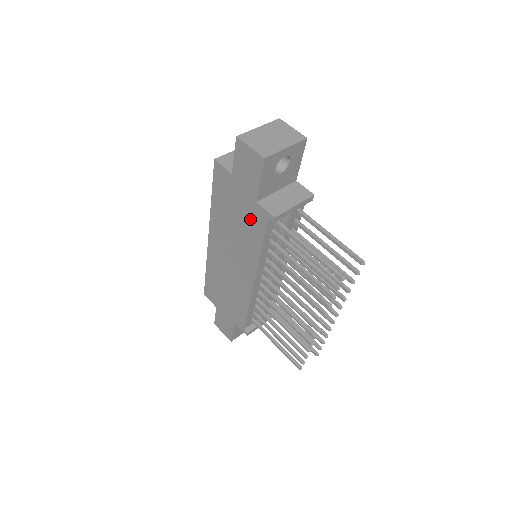
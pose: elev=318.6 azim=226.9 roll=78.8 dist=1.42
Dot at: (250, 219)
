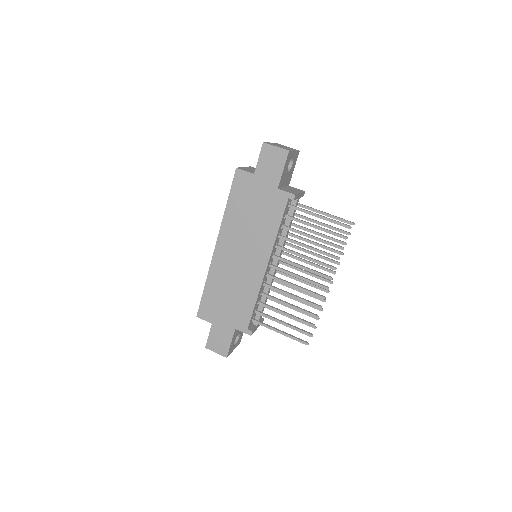
Dot at: (269, 206)
